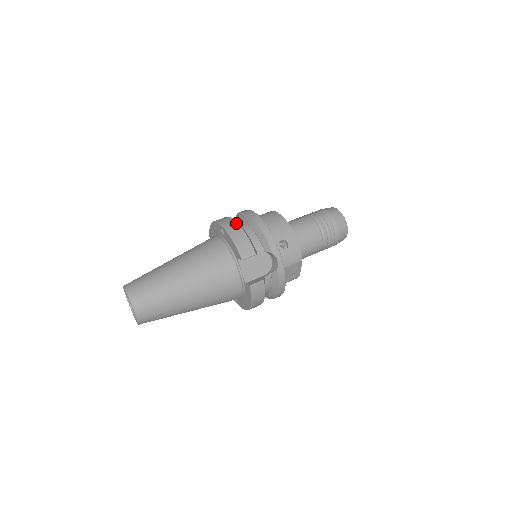
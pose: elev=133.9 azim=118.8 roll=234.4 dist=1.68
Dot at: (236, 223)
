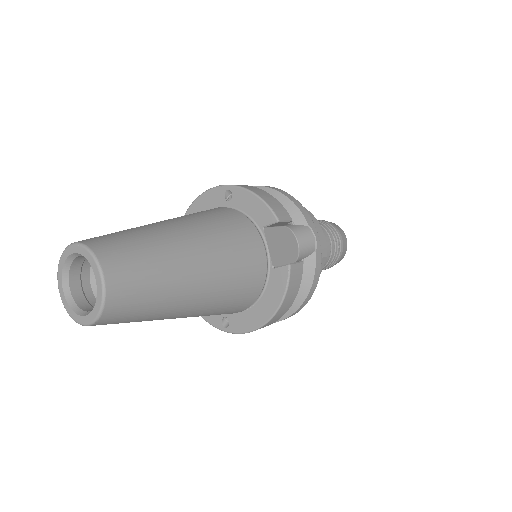
Dot at: occluded
